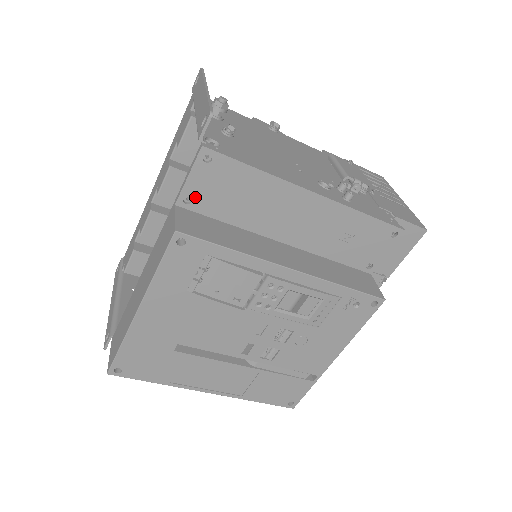
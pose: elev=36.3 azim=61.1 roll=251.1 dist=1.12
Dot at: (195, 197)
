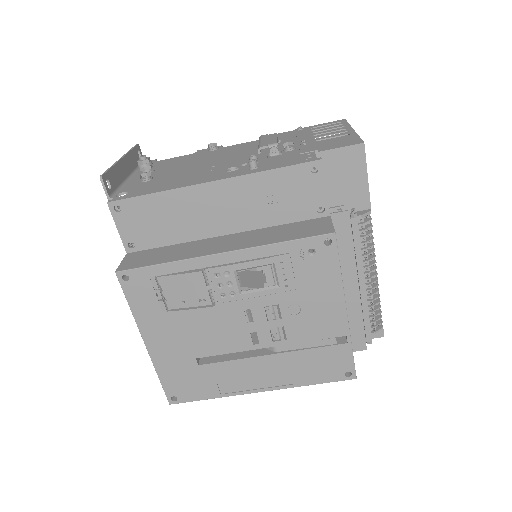
Dot at: (134, 240)
